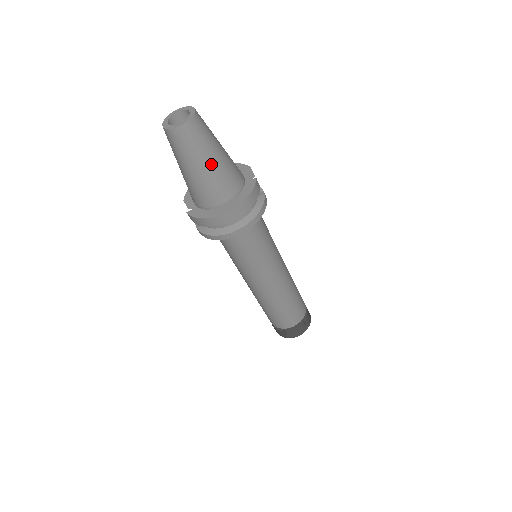
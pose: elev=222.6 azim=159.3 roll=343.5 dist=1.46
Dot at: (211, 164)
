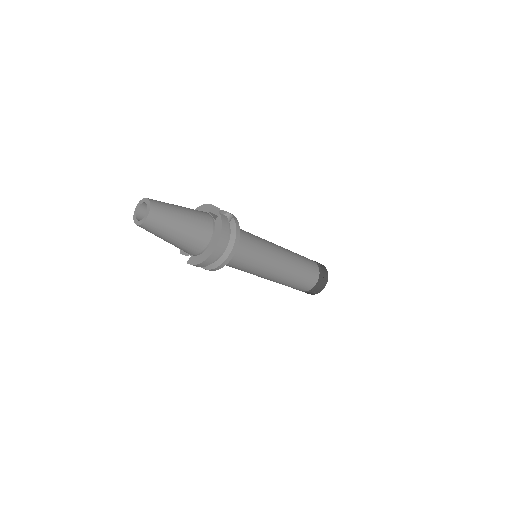
Dot at: (182, 228)
